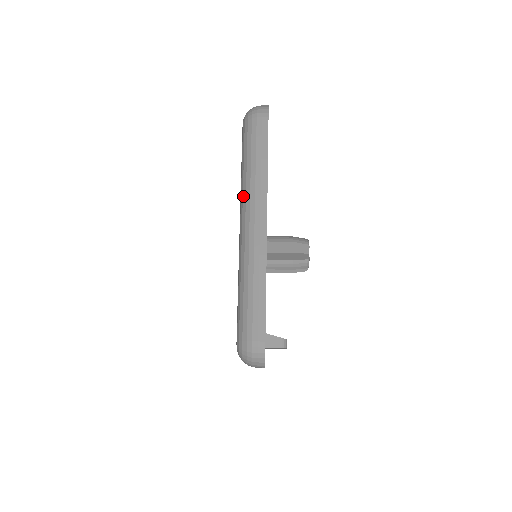
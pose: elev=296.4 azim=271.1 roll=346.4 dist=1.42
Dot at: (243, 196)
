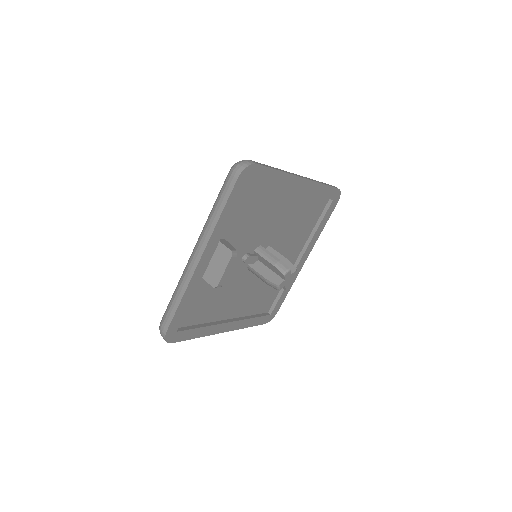
Dot at: occluded
